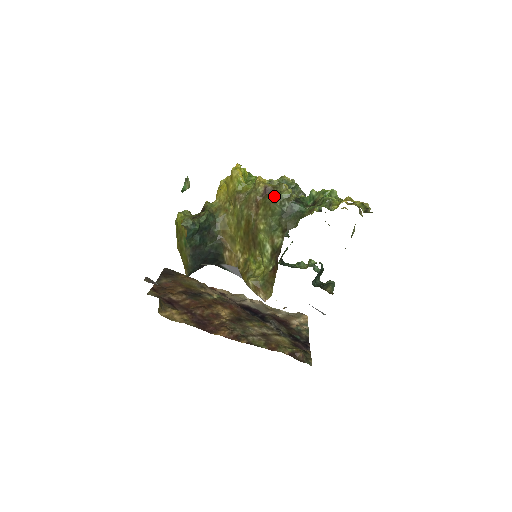
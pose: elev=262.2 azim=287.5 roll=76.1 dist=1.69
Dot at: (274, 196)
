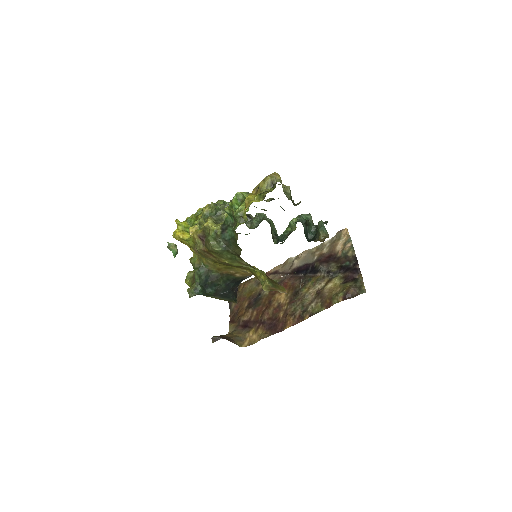
Dot at: (208, 242)
